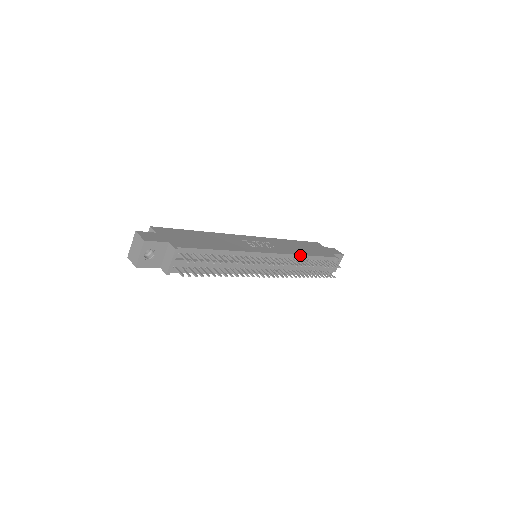
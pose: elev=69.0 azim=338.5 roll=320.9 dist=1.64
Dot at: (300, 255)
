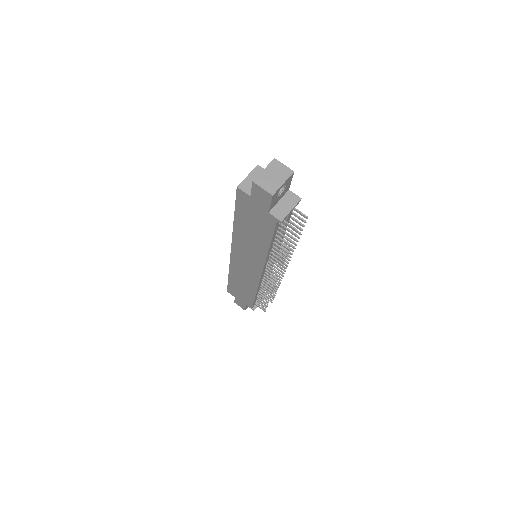
Dot at: occluded
